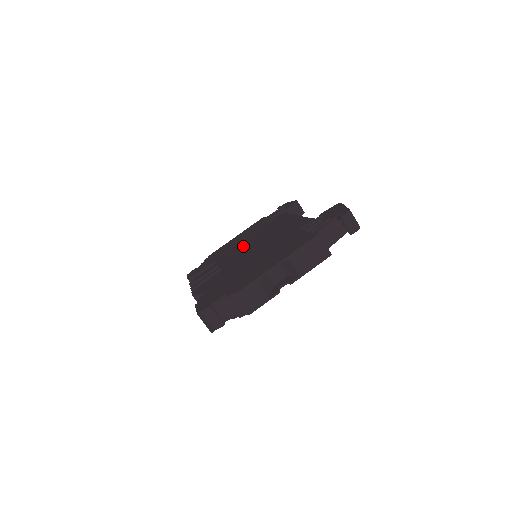
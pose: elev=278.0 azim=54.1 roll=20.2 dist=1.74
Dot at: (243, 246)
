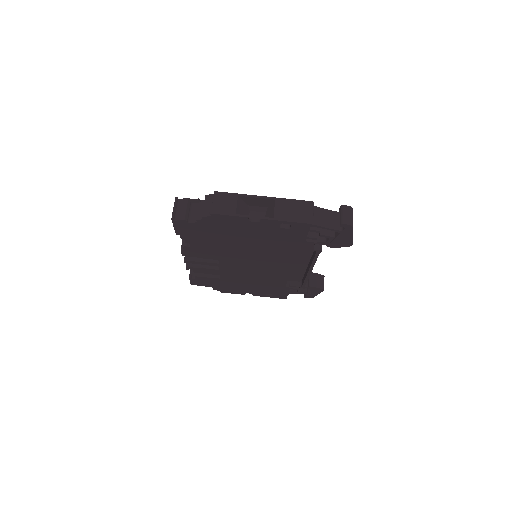
Dot at: occluded
